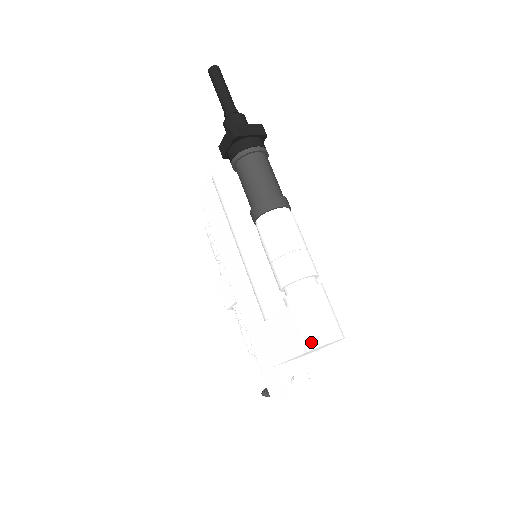
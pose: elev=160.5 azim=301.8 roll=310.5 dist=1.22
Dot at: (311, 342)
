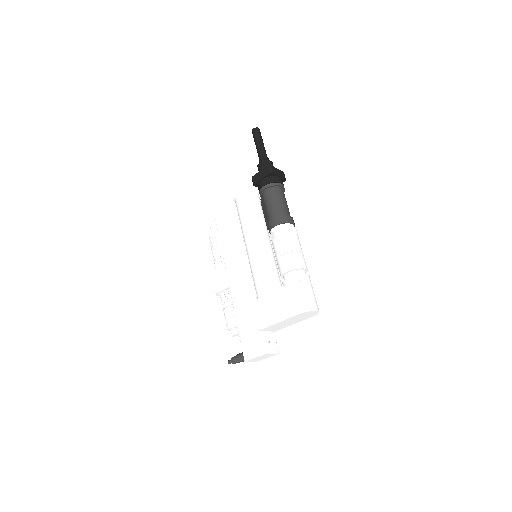
Dot at: (302, 308)
